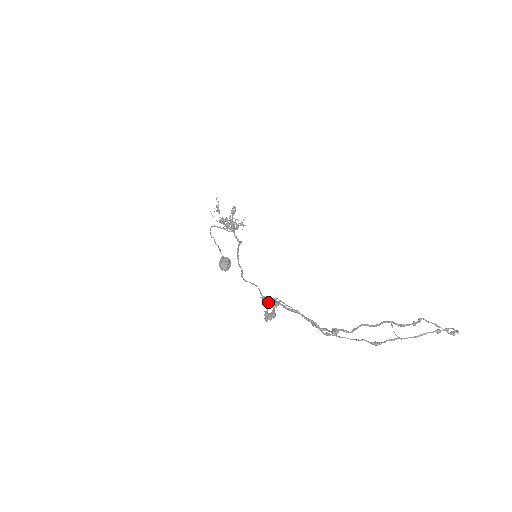
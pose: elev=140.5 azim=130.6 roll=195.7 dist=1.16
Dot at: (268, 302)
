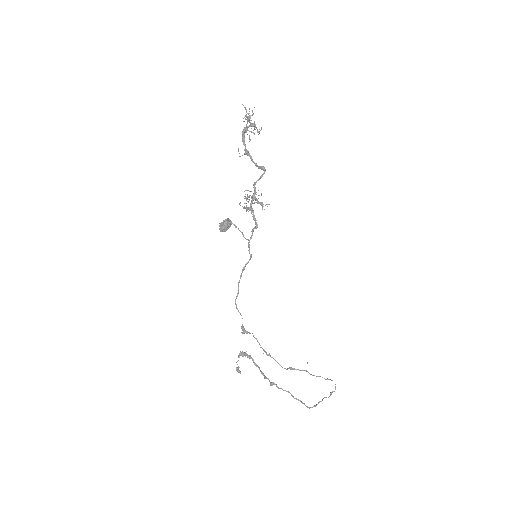
Dot at: (244, 333)
